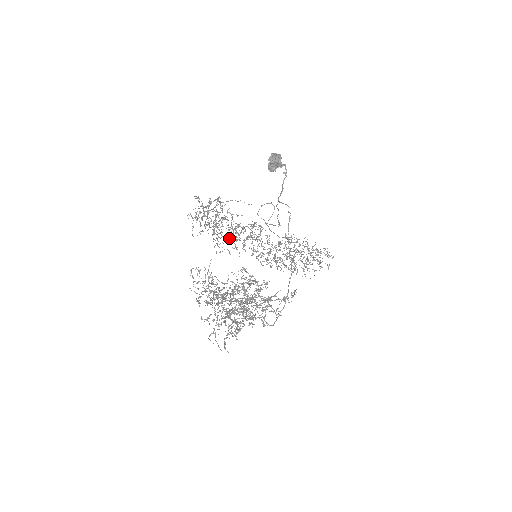
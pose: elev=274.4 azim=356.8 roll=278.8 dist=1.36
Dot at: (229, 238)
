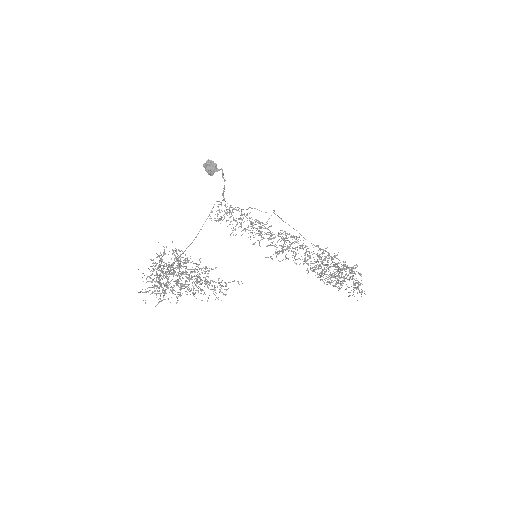
Dot at: (272, 245)
